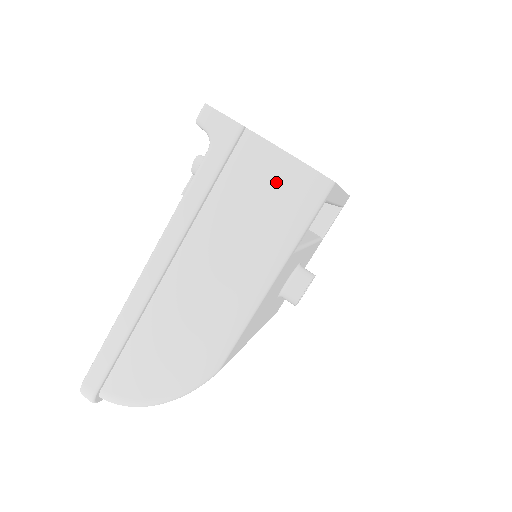
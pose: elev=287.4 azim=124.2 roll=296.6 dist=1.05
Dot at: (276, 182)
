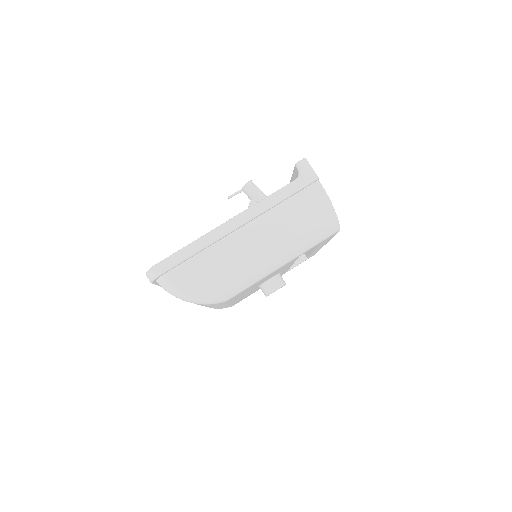
Dot at: (319, 213)
